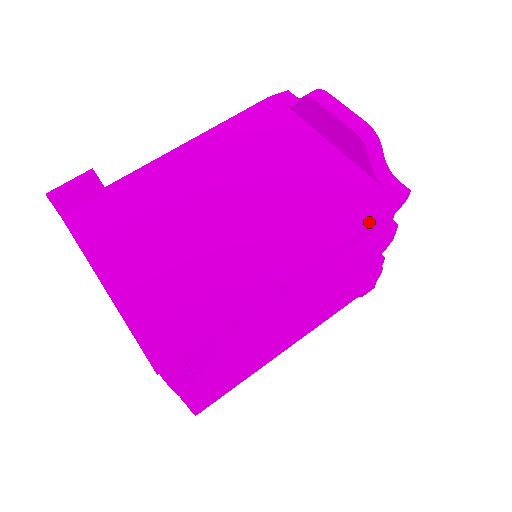
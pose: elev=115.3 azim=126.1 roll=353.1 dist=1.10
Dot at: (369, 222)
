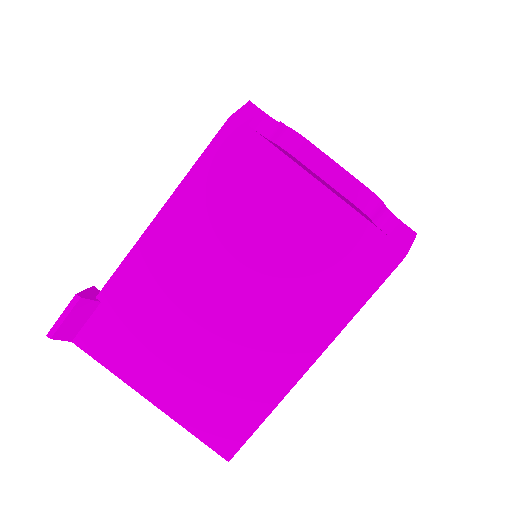
Dot at: (378, 283)
